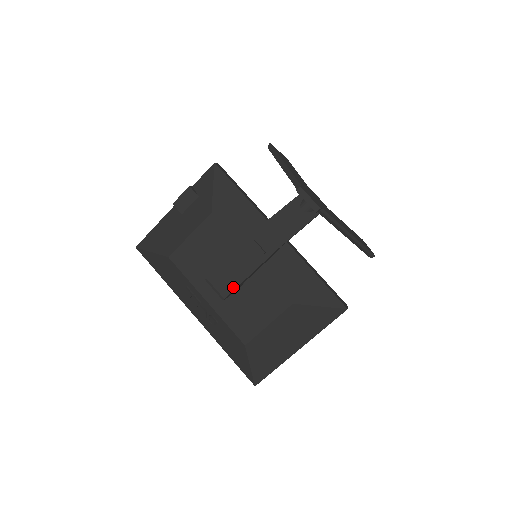
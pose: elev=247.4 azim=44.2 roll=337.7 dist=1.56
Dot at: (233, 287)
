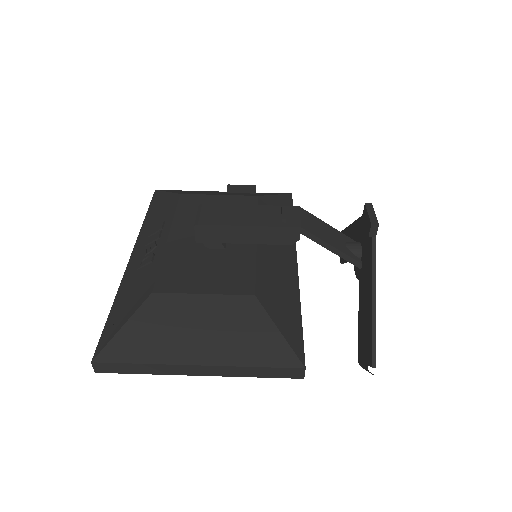
Dot at: (219, 223)
